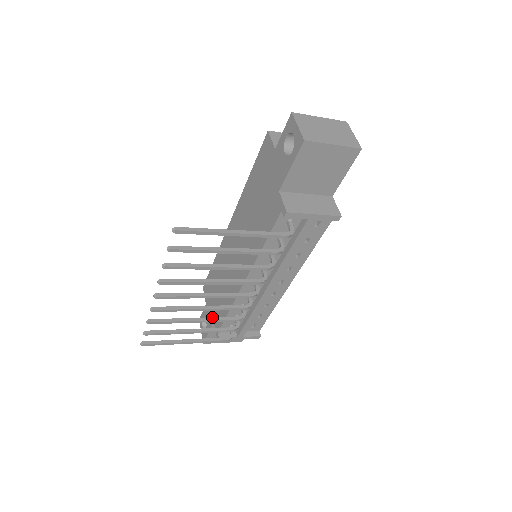
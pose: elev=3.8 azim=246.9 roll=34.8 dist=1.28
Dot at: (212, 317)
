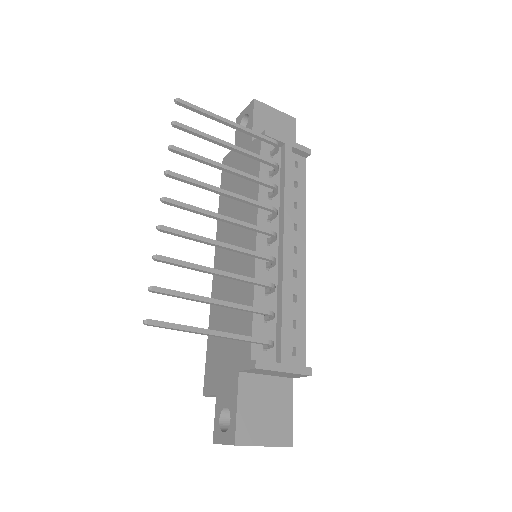
Dot at: (236, 276)
